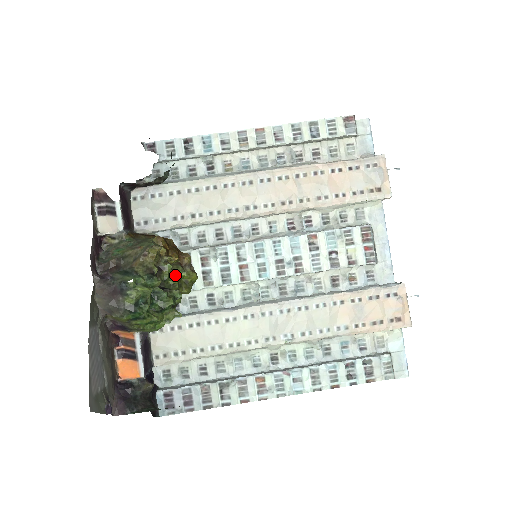
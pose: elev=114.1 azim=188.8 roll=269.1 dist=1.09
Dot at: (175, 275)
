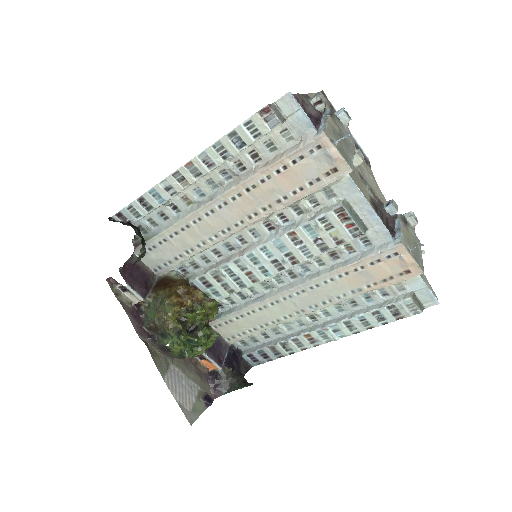
Dot at: (198, 314)
